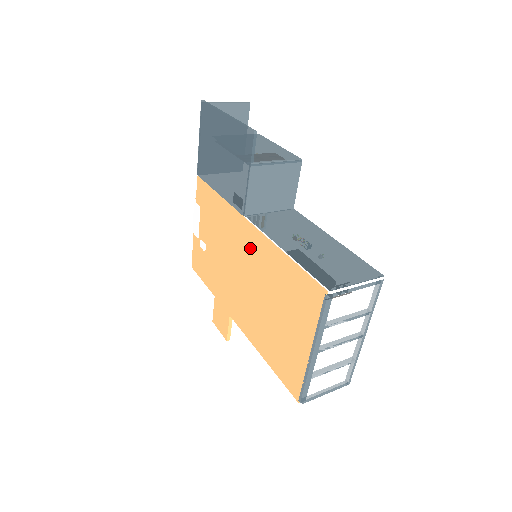
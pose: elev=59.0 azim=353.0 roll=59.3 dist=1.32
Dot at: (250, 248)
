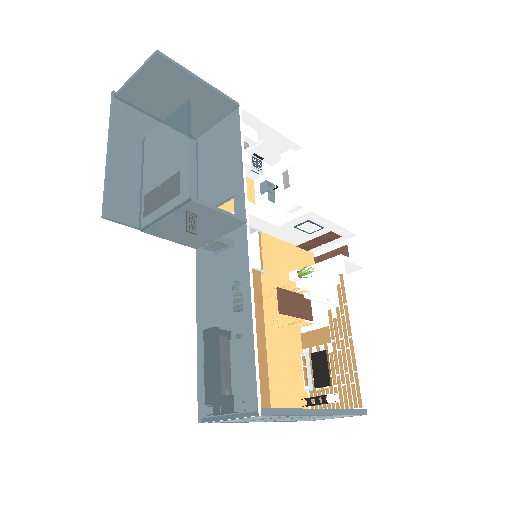
Dot at: occluded
